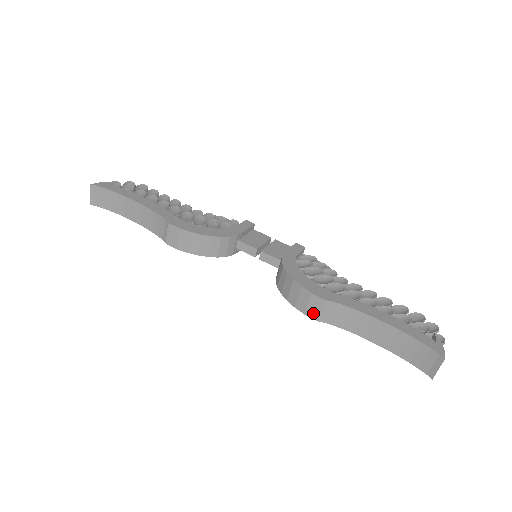
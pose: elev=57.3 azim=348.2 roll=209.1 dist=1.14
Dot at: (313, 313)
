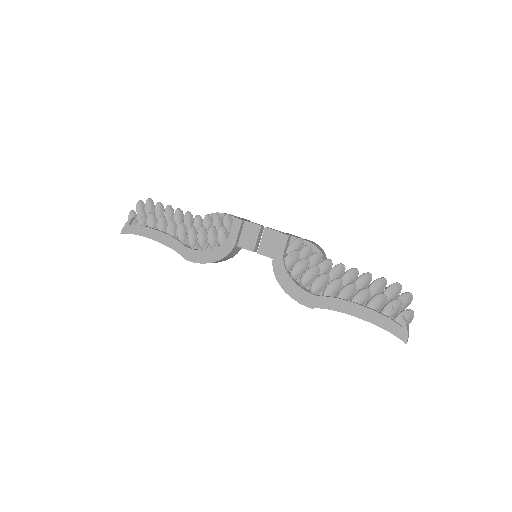
Dot at: occluded
